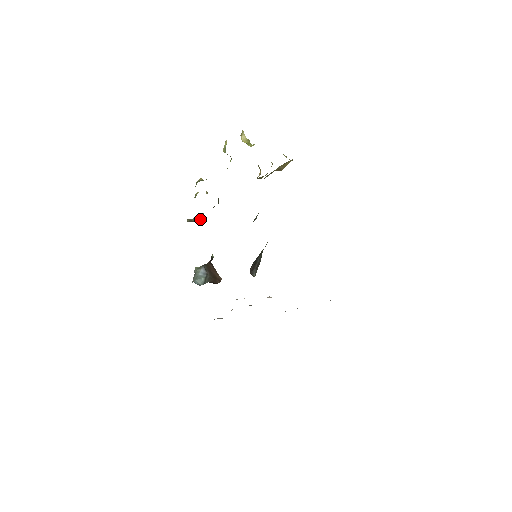
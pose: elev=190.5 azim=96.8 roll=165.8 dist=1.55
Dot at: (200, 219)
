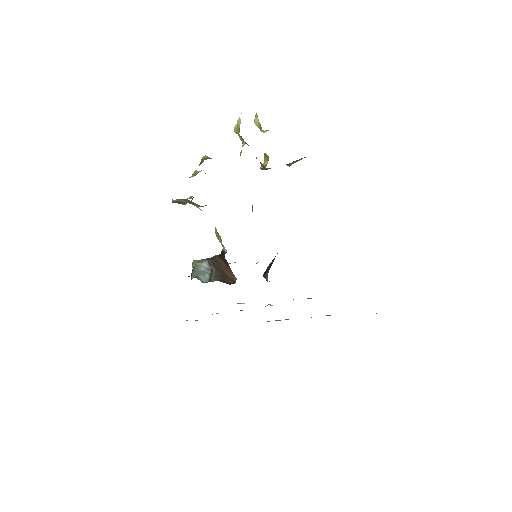
Dot at: occluded
